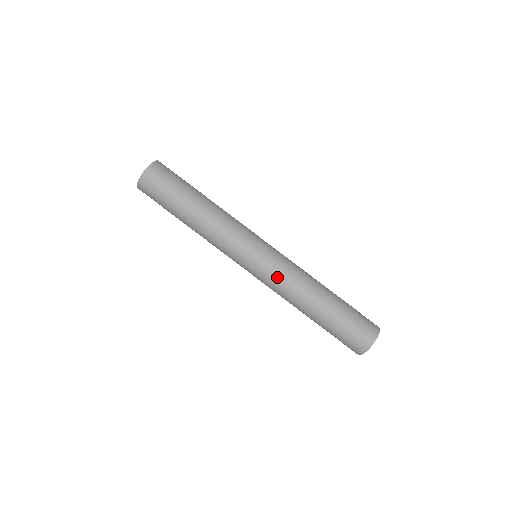
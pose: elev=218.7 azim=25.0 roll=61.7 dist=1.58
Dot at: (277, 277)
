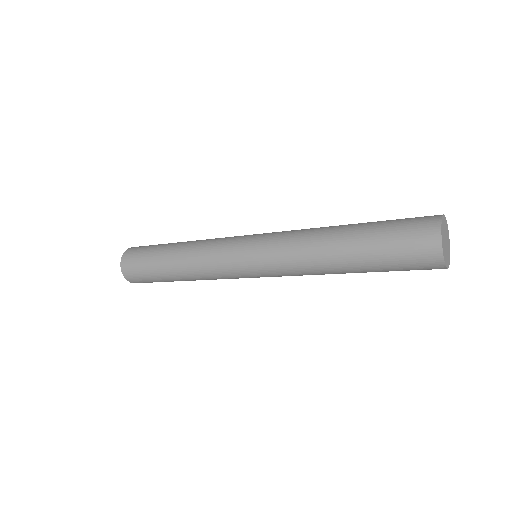
Dot at: (278, 242)
